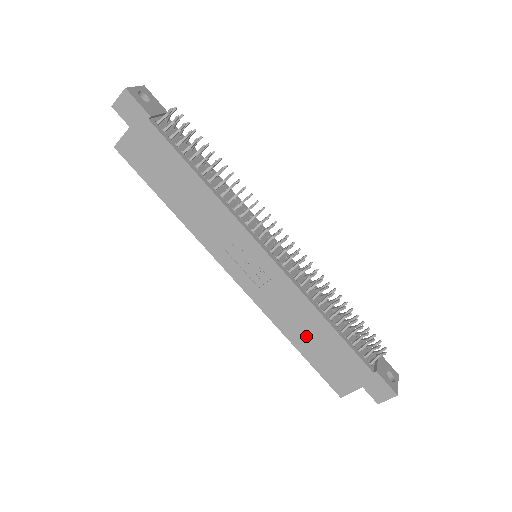
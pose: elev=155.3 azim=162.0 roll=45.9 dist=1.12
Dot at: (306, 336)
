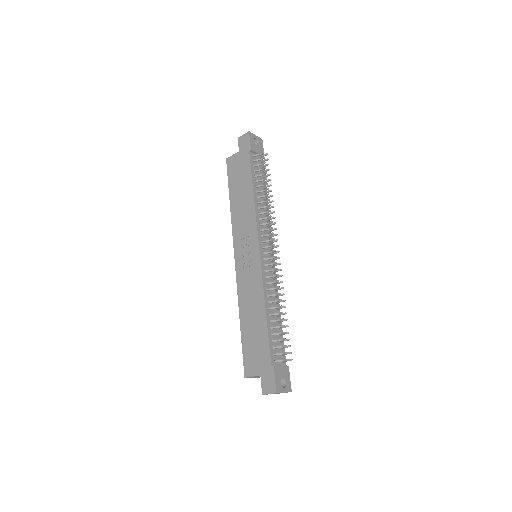
Dot at: (250, 319)
